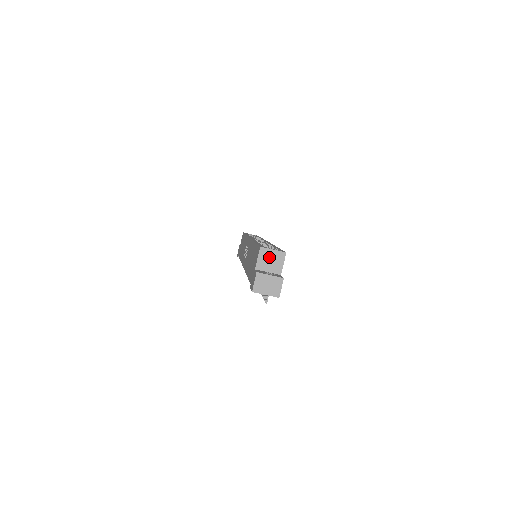
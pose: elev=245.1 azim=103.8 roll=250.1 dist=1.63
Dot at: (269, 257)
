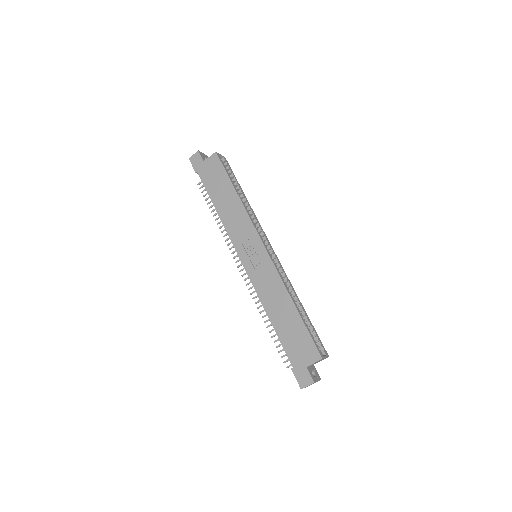
Dot at: occluded
